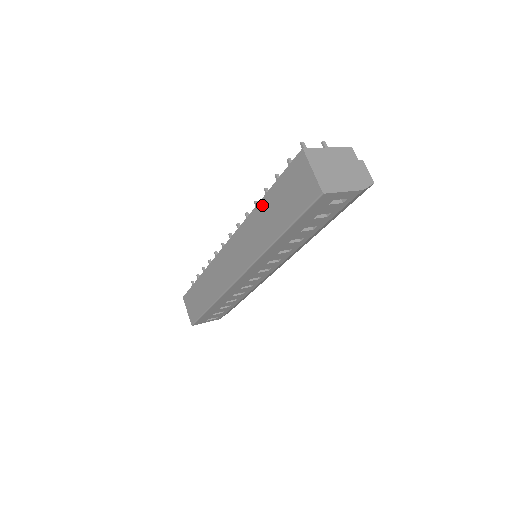
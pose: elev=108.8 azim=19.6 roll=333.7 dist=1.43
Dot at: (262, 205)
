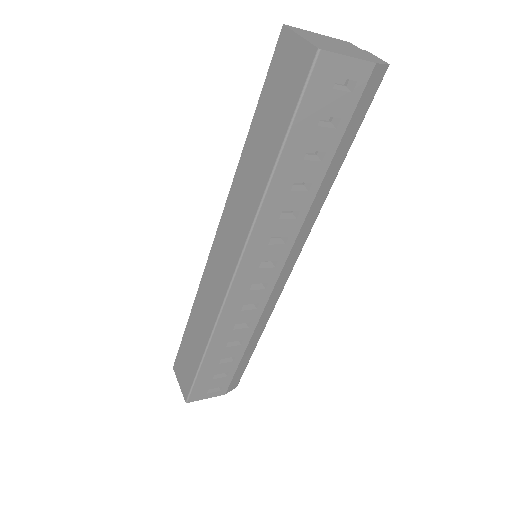
Dot at: (247, 146)
